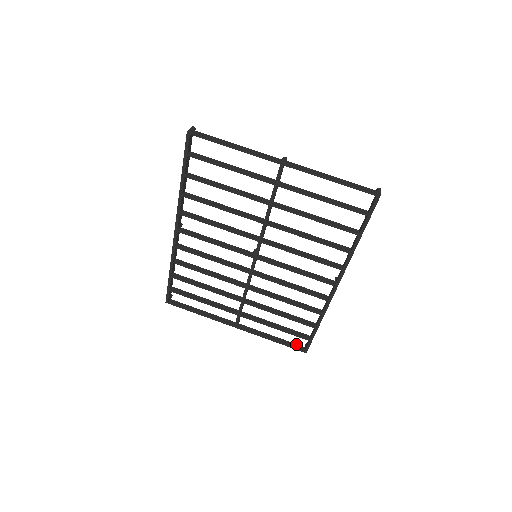
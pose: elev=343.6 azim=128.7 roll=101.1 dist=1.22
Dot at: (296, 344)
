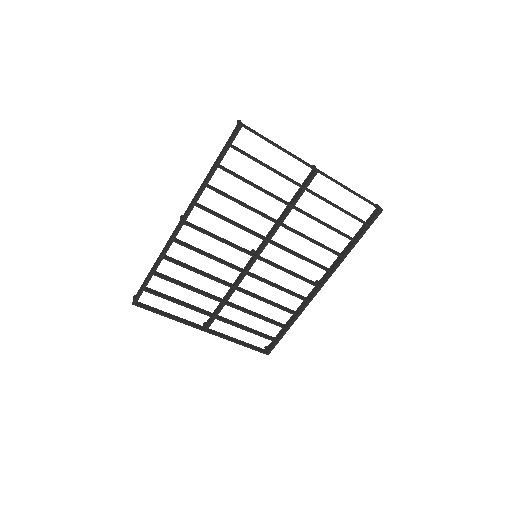
Dot at: (258, 347)
